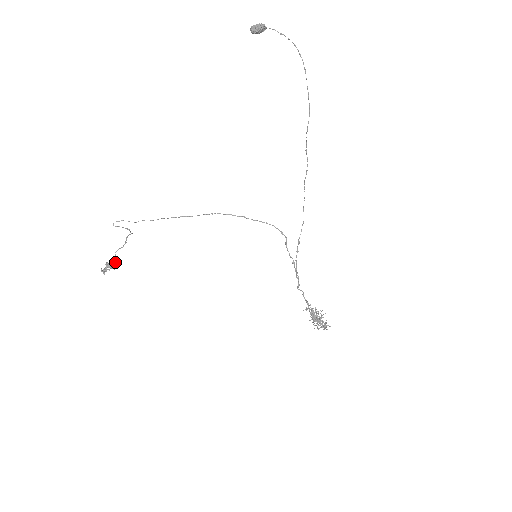
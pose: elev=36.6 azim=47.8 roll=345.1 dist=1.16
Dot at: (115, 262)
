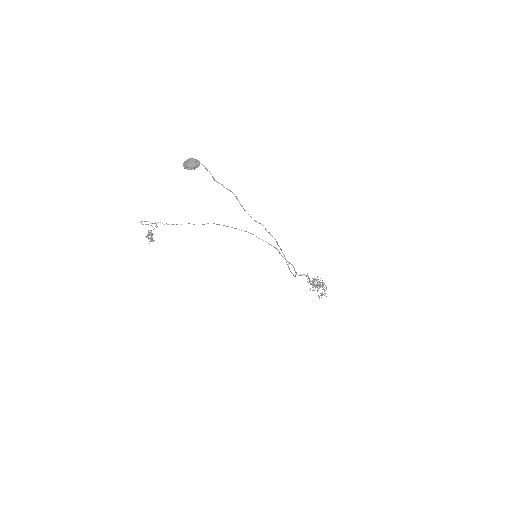
Dot at: (152, 238)
